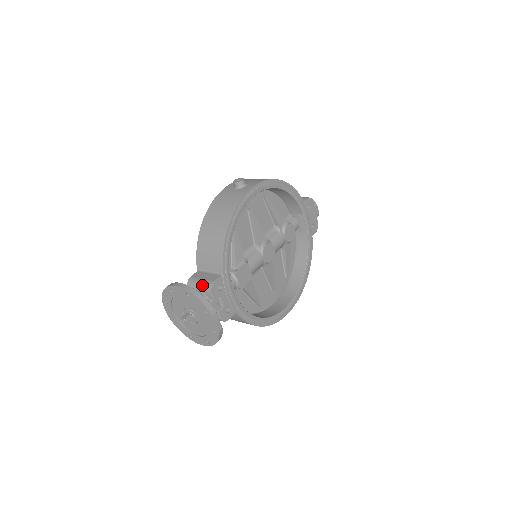
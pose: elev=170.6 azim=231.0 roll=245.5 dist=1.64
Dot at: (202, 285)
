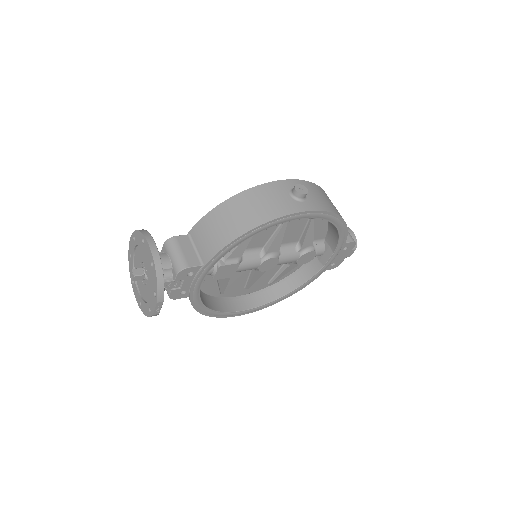
Dot at: (177, 258)
